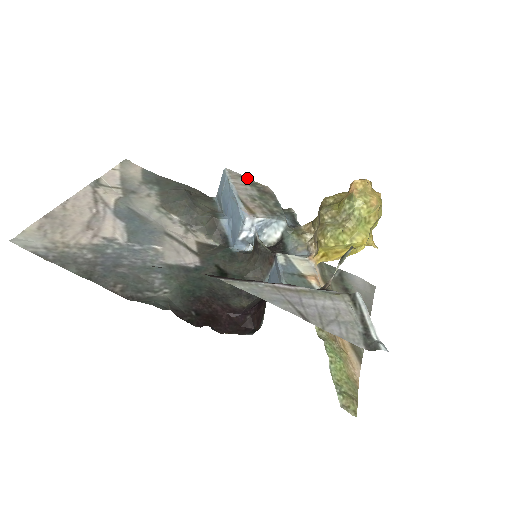
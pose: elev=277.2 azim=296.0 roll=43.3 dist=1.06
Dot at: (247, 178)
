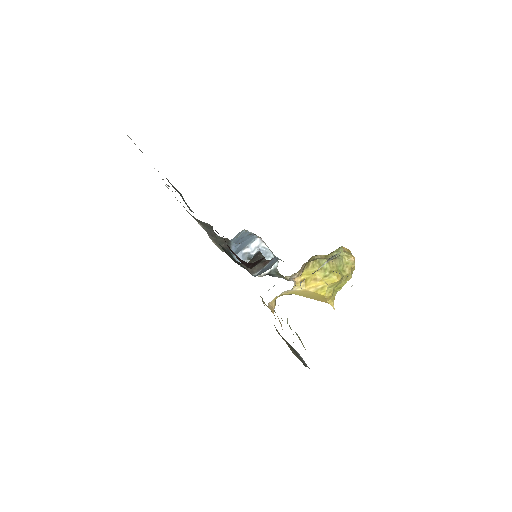
Dot at: occluded
